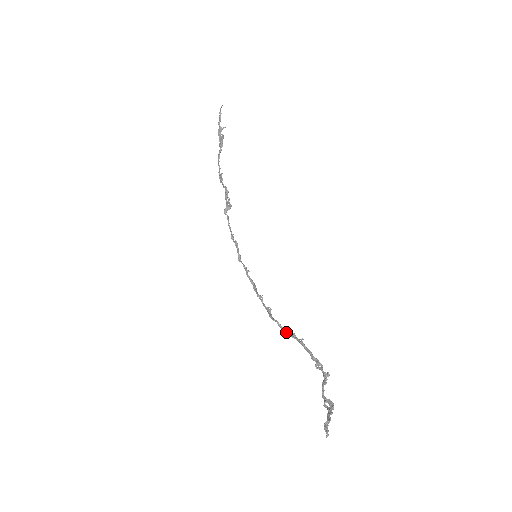
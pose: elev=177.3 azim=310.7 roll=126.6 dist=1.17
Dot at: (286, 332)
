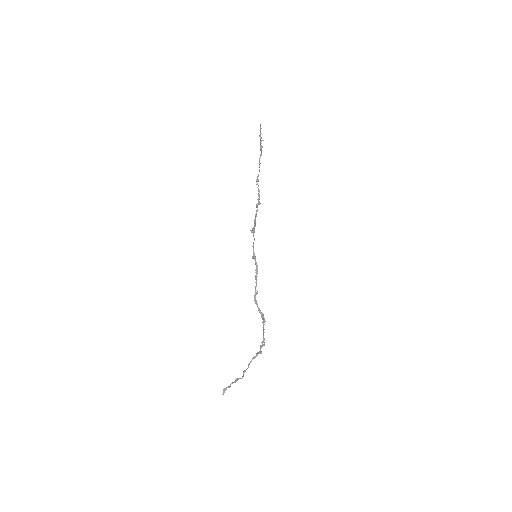
Dot at: (259, 312)
